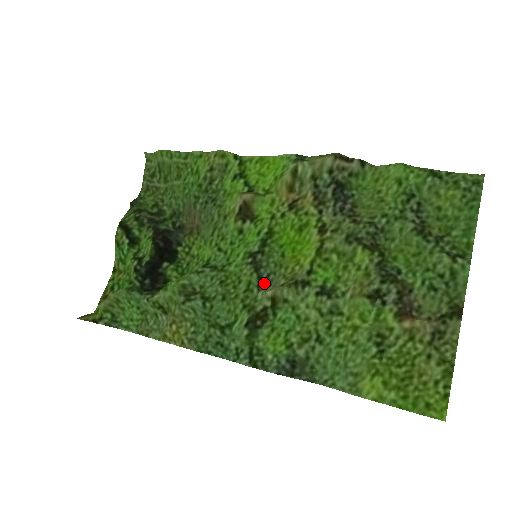
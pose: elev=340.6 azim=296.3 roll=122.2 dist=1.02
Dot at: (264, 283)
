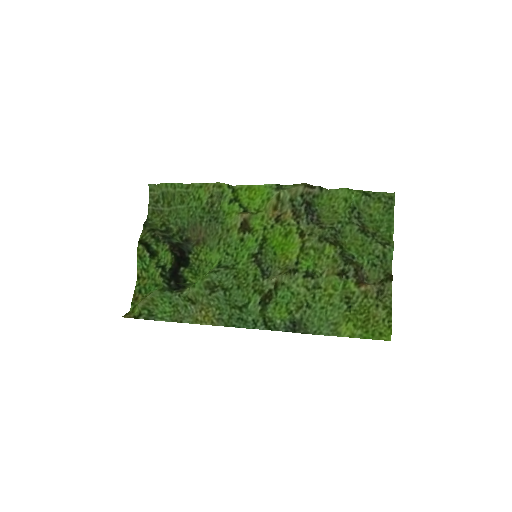
Dot at: (266, 274)
